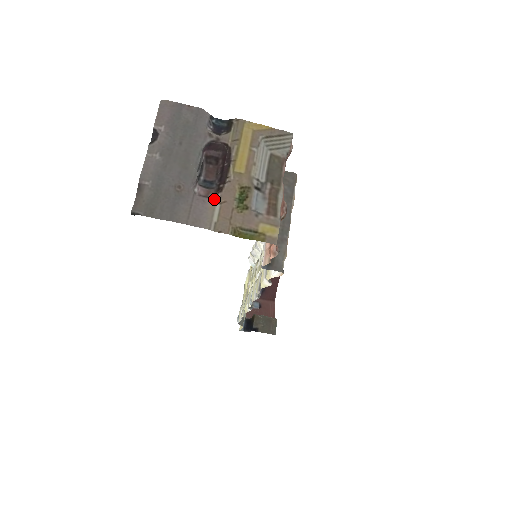
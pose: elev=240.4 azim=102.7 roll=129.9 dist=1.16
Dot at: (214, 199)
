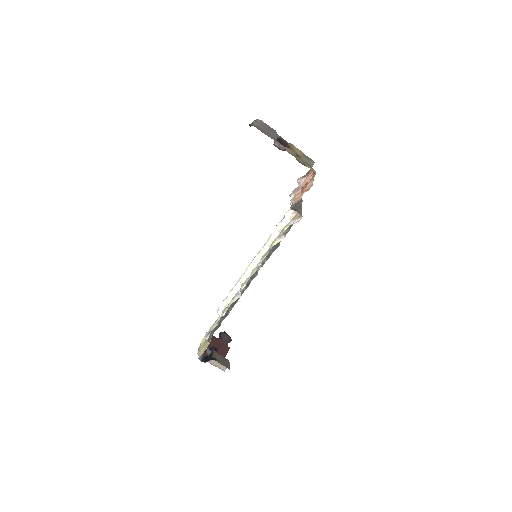
Dot at: (286, 147)
